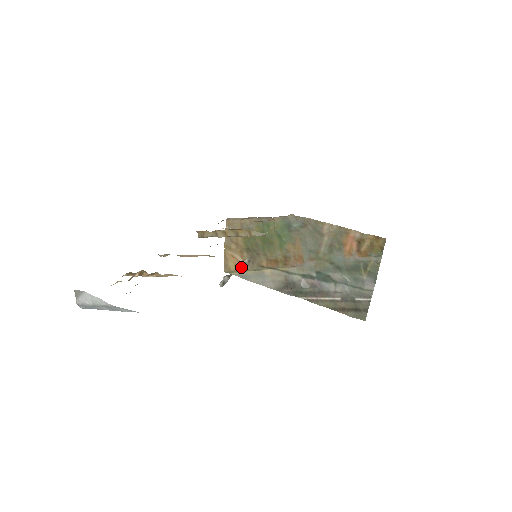
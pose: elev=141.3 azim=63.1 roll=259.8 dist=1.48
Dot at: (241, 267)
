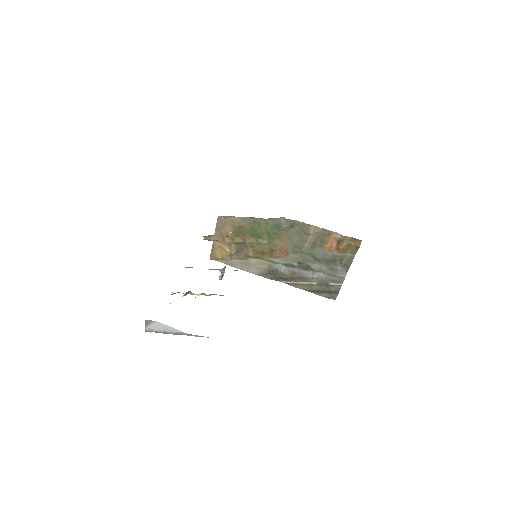
Dot at: (230, 258)
